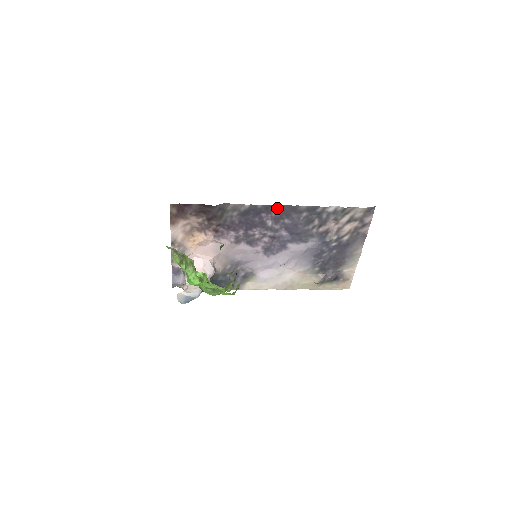
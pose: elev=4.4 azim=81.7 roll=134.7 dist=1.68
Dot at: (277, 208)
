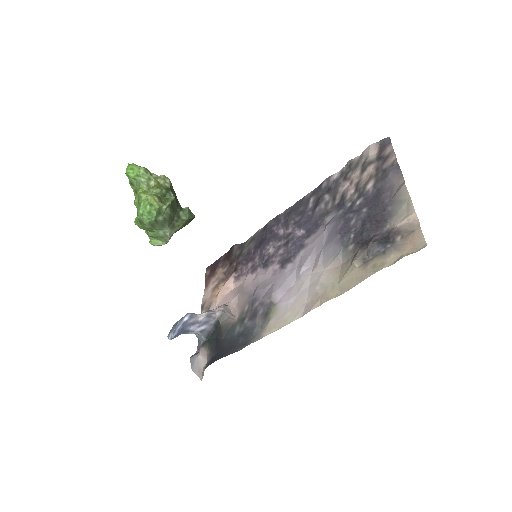
Dot at: (286, 214)
